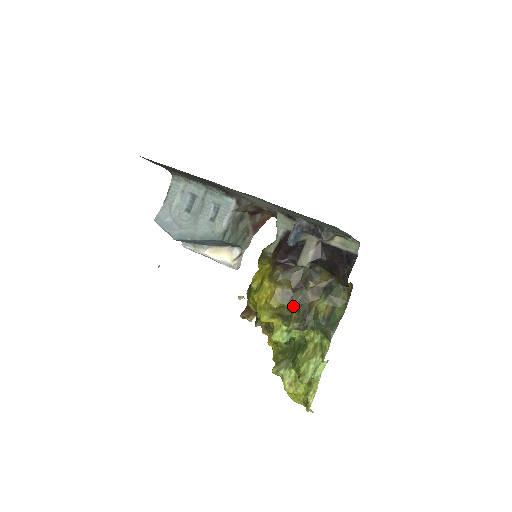
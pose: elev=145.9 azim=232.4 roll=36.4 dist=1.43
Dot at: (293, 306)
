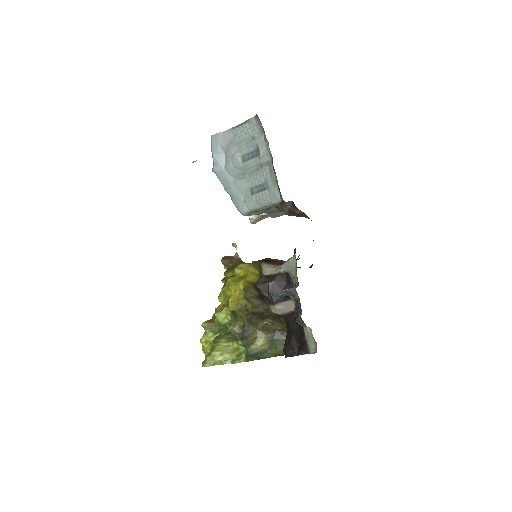
Dot at: (244, 318)
